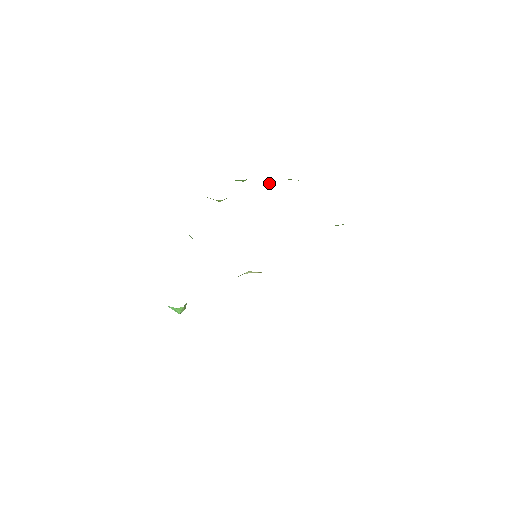
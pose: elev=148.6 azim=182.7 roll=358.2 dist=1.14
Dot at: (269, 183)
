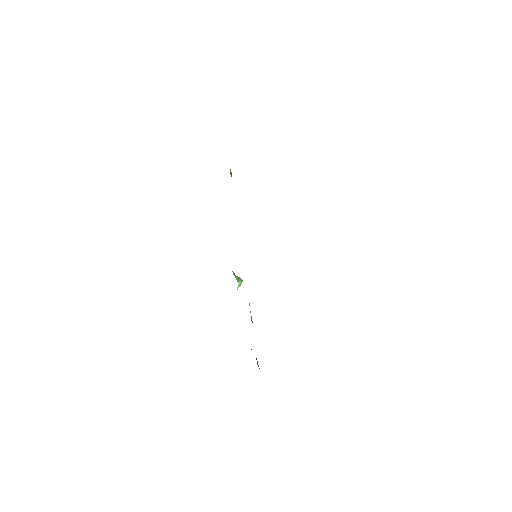
Dot at: occluded
